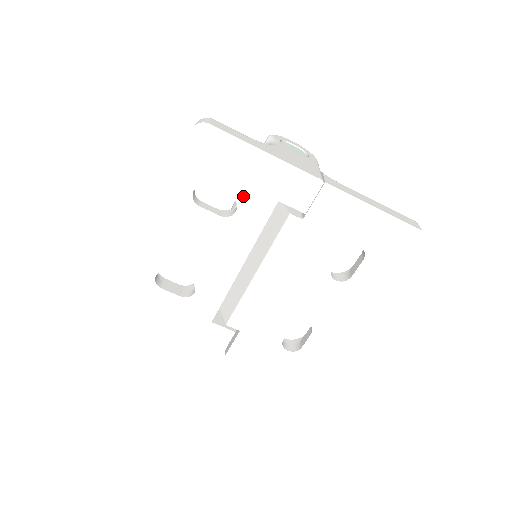
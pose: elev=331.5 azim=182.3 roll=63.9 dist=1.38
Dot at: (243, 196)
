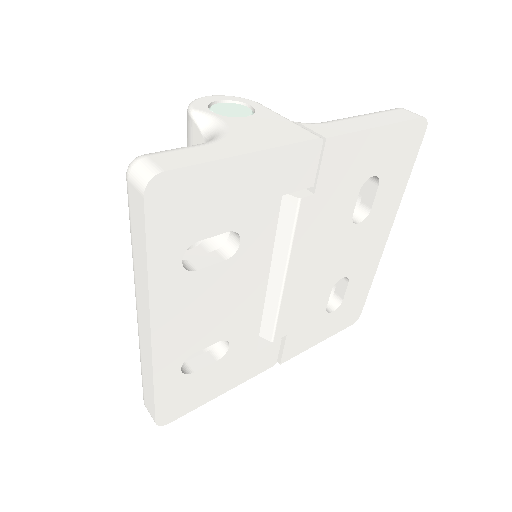
Dot at: (242, 221)
